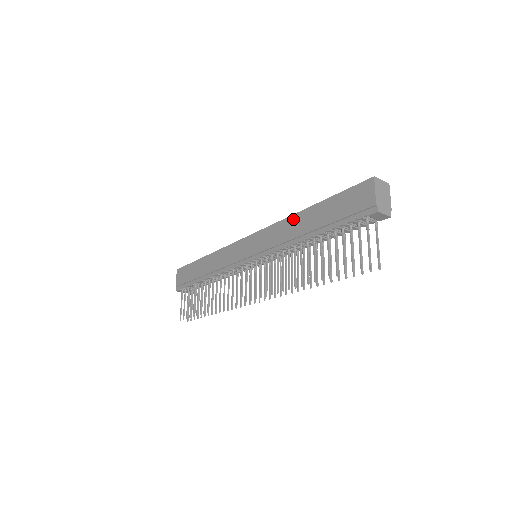
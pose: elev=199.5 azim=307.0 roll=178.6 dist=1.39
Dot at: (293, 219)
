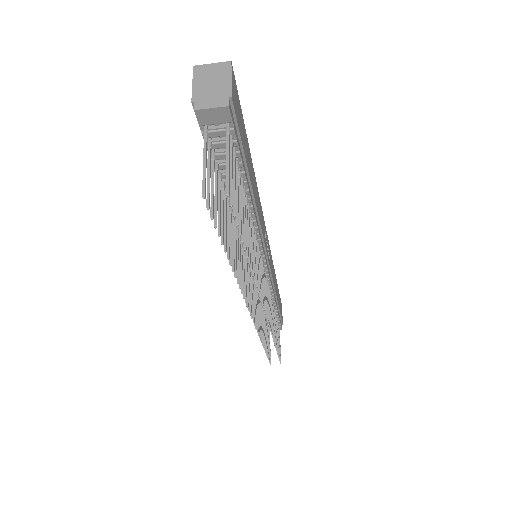
Dot at: occluded
